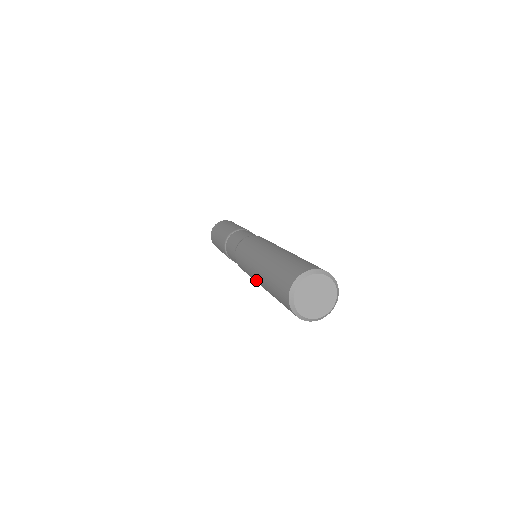
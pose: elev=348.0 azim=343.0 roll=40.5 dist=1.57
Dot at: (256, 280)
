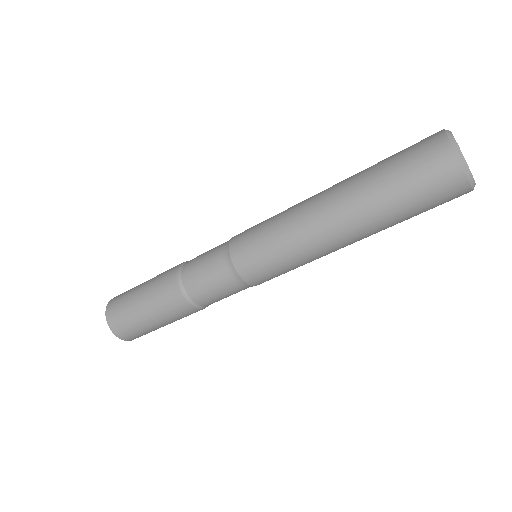
Dot at: (316, 218)
